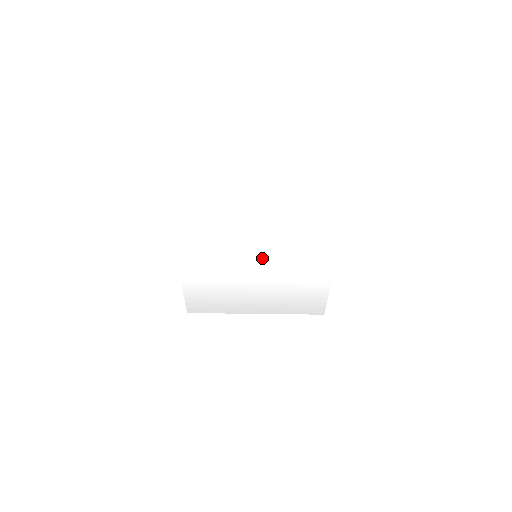
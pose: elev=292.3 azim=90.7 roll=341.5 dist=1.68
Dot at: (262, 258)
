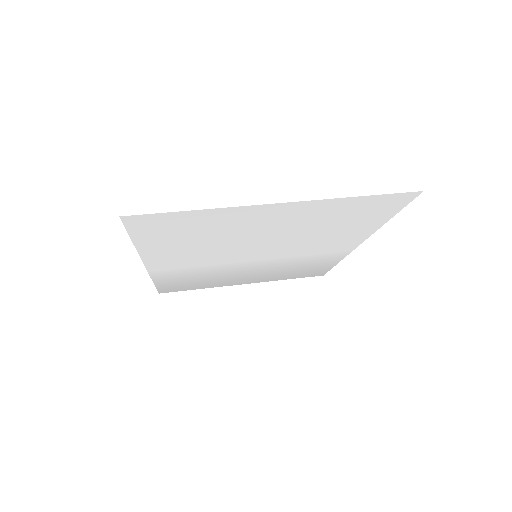
Dot at: (263, 256)
